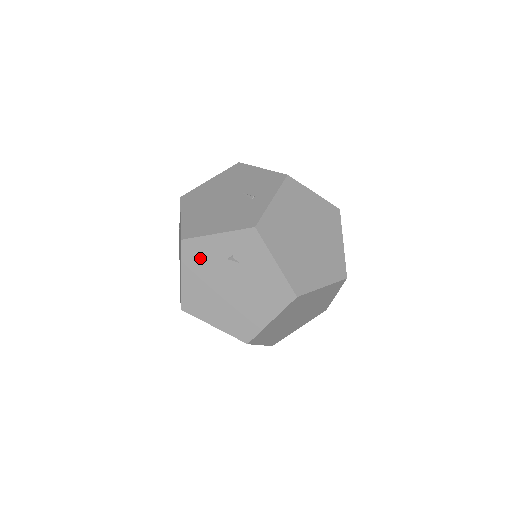
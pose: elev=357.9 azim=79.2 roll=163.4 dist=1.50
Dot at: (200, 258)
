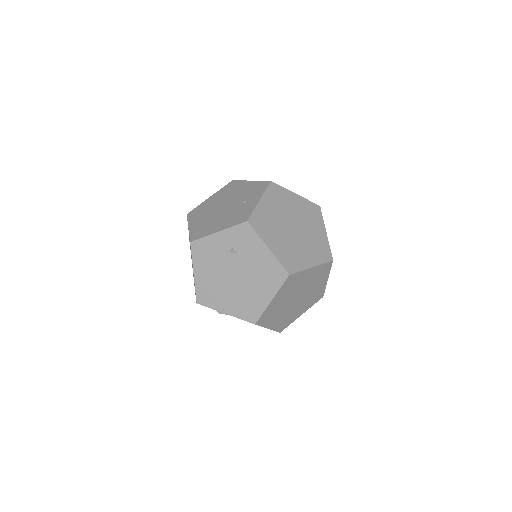
Dot at: (207, 255)
